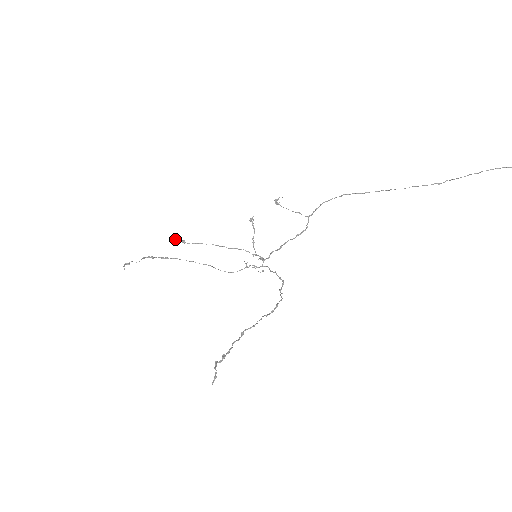
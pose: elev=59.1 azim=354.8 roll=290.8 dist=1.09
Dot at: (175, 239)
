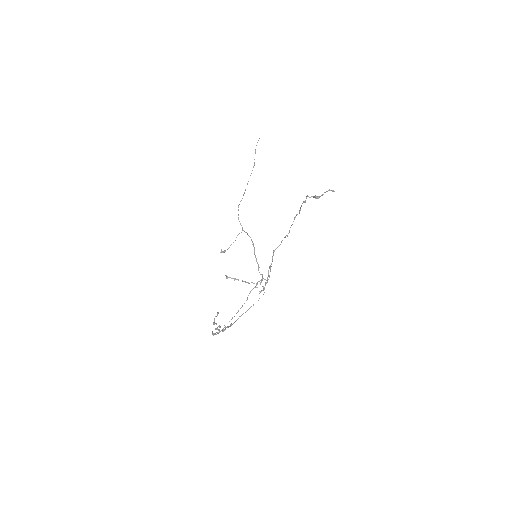
Dot at: (212, 332)
